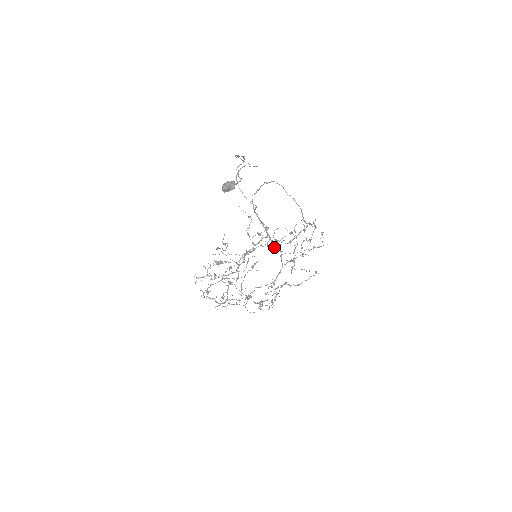
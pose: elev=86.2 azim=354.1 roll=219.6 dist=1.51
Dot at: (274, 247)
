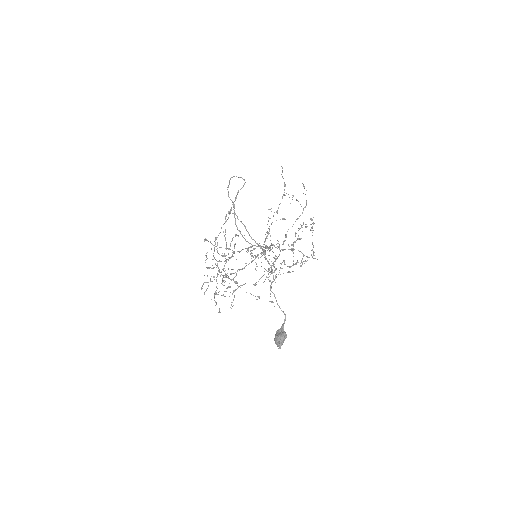
Dot at: (268, 234)
